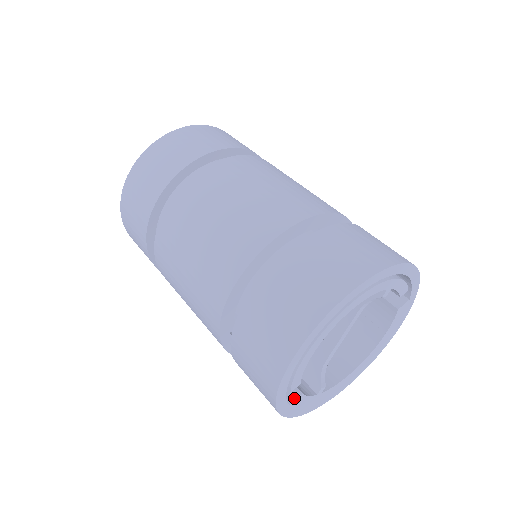
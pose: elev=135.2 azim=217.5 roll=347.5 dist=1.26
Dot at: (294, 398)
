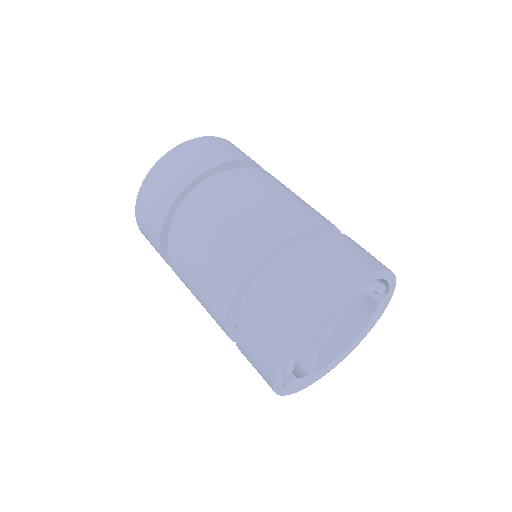
Dot at: (289, 381)
